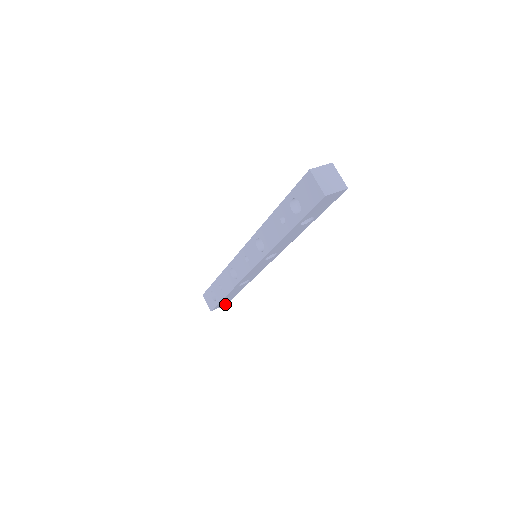
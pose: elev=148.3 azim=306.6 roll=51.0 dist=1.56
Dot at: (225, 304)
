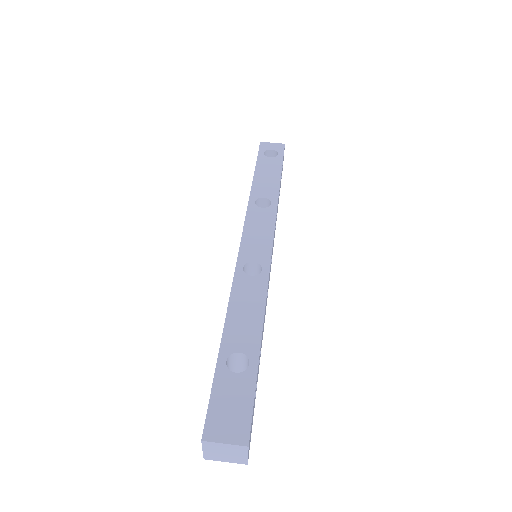
Dot at: occluded
